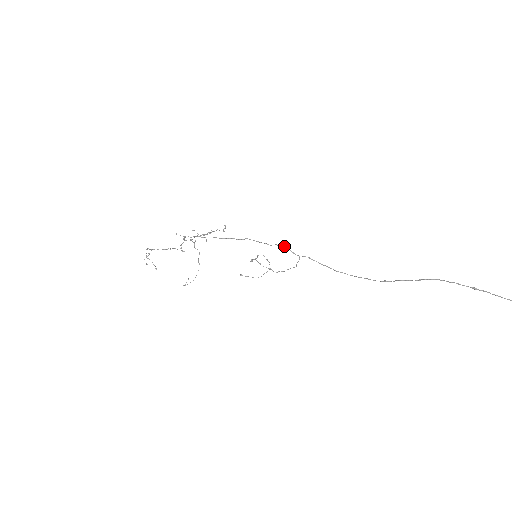
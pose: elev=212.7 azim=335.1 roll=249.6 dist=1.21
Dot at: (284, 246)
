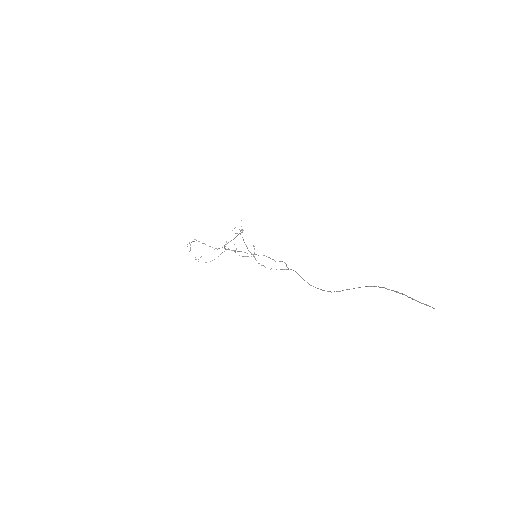
Dot at: occluded
